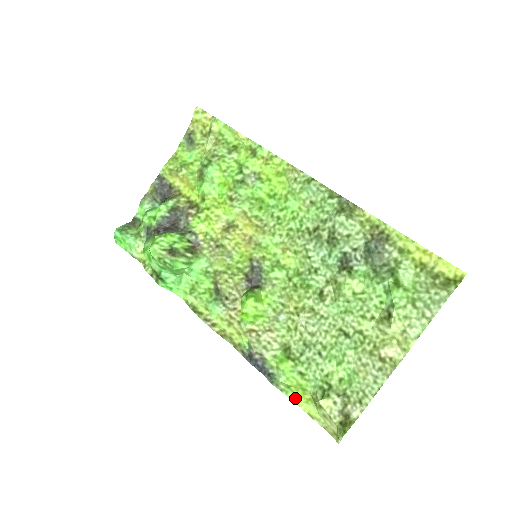
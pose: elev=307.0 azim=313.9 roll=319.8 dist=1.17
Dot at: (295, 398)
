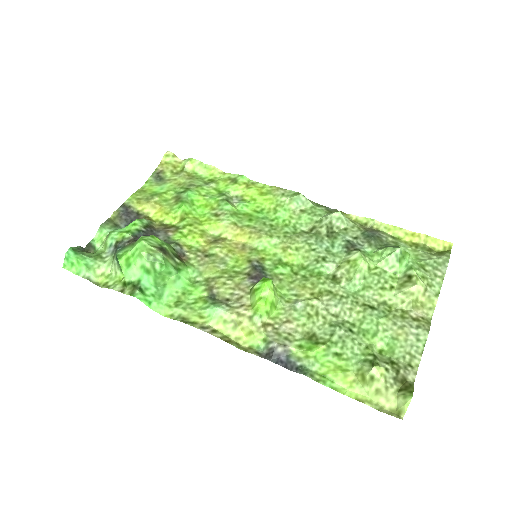
Dot at: (335, 386)
